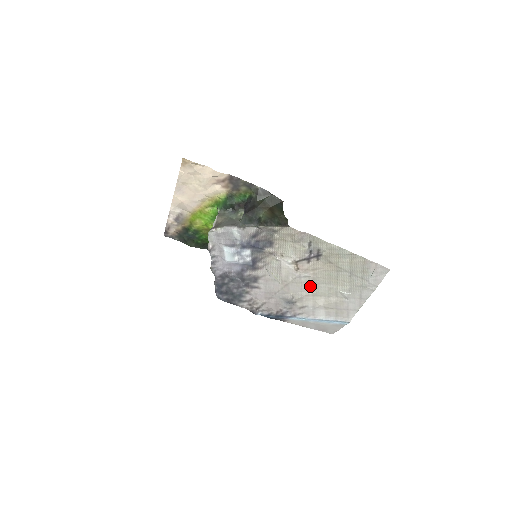
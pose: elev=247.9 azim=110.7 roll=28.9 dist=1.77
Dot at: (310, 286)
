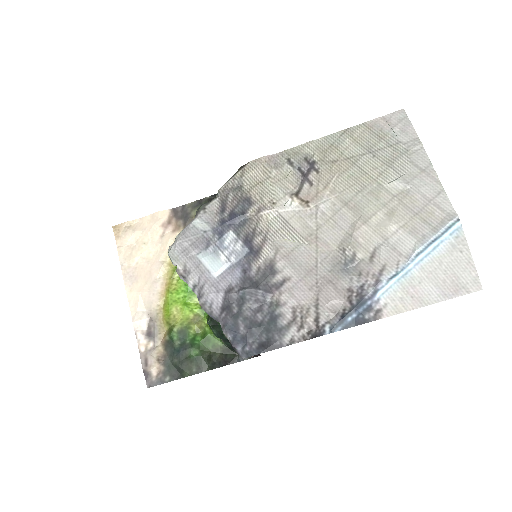
Dot at: (346, 214)
